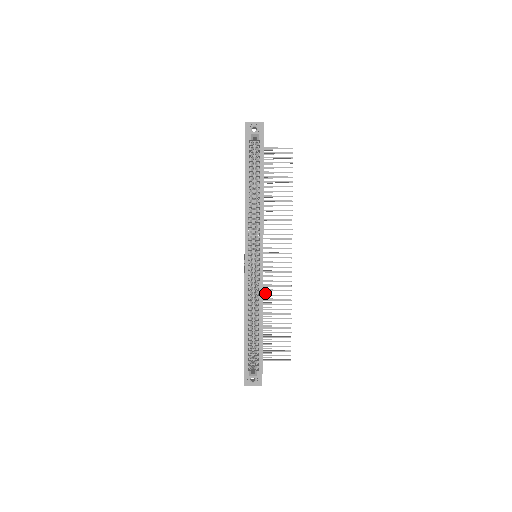
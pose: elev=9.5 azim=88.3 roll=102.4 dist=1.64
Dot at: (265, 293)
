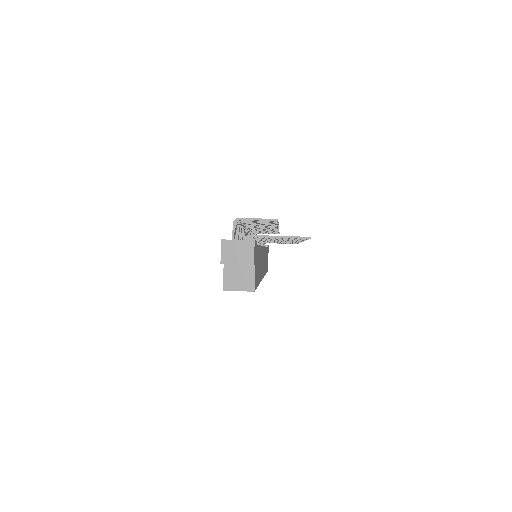
Dot at: occluded
